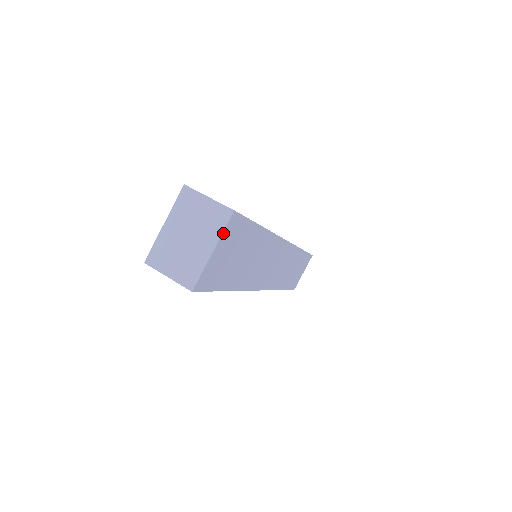
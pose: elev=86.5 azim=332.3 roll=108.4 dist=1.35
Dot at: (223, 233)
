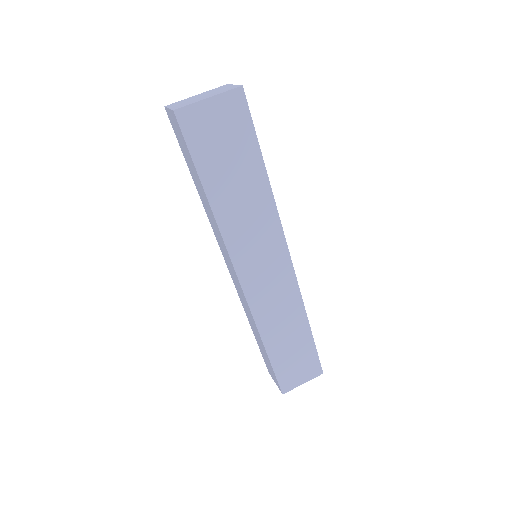
Dot at: (224, 94)
